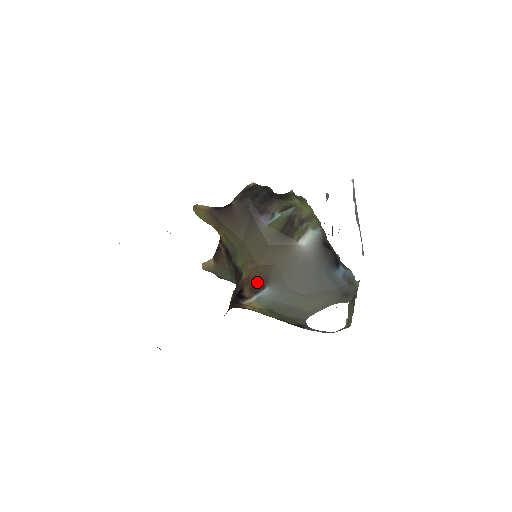
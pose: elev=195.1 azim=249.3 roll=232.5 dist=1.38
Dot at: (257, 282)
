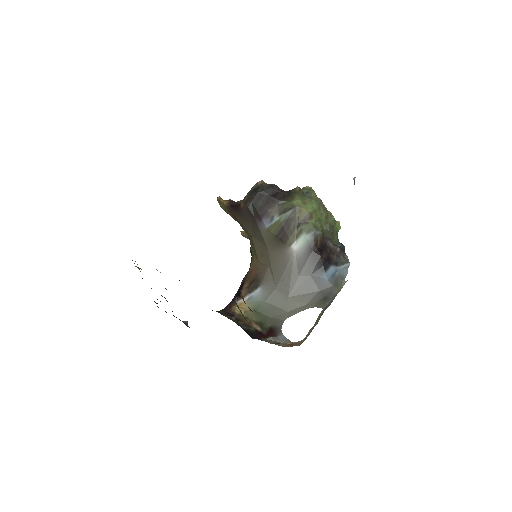
Dot at: (254, 281)
